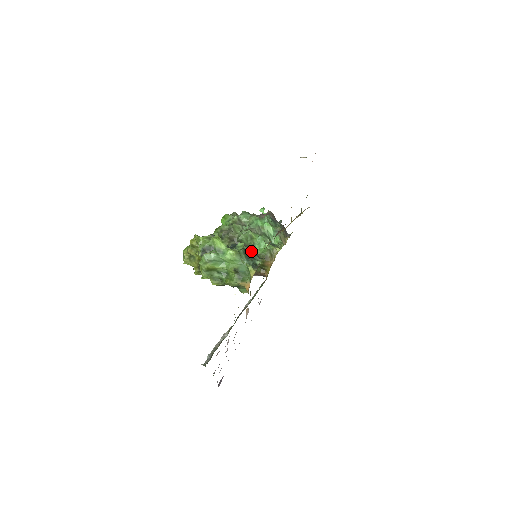
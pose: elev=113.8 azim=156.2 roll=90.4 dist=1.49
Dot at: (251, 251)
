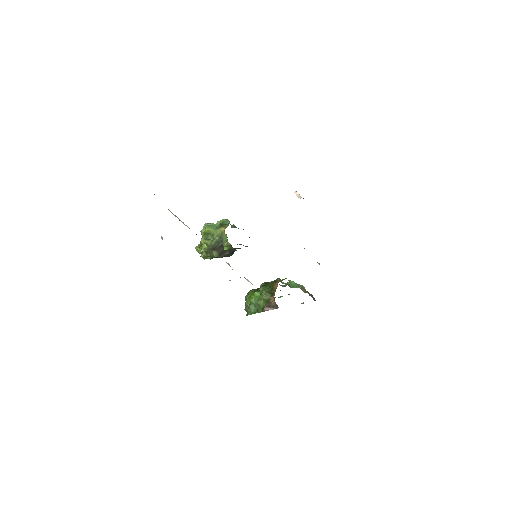
Dot at: (265, 282)
